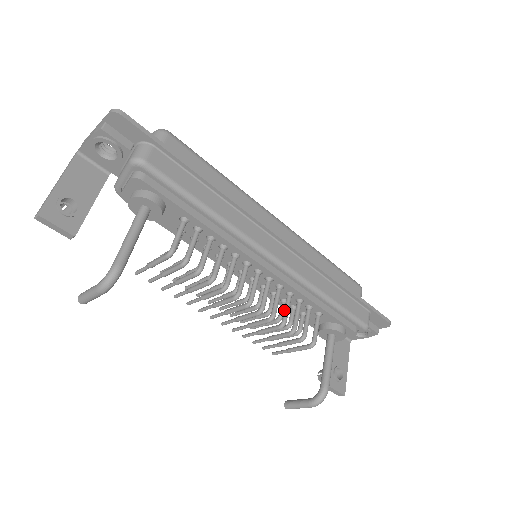
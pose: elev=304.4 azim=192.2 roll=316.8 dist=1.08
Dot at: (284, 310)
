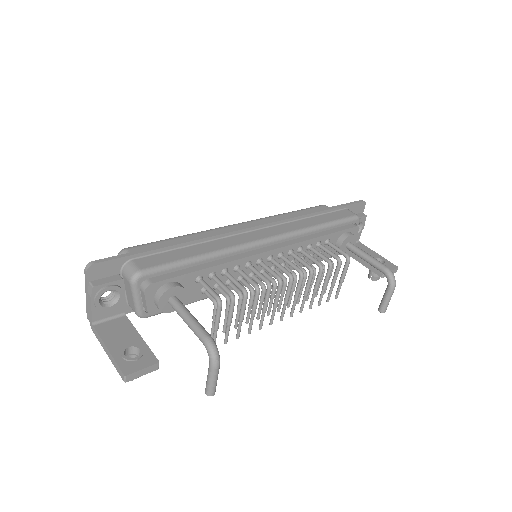
Dot at: occluded
